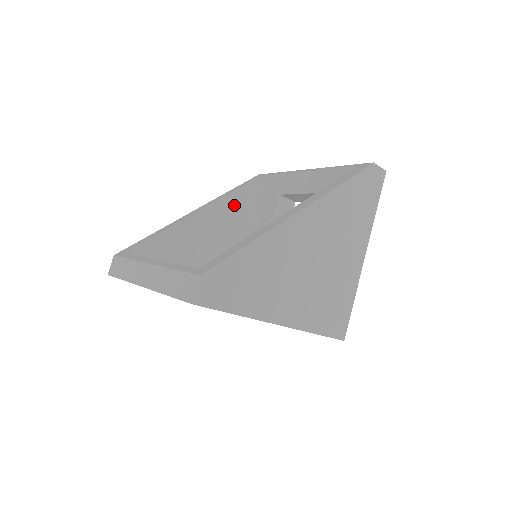
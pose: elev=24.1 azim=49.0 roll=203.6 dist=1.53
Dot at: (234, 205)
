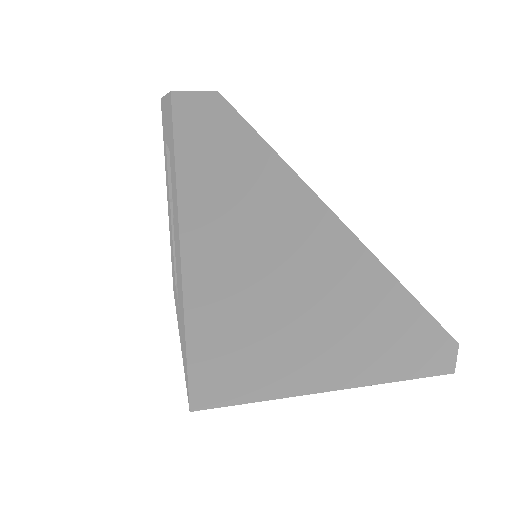
Dot at: occluded
